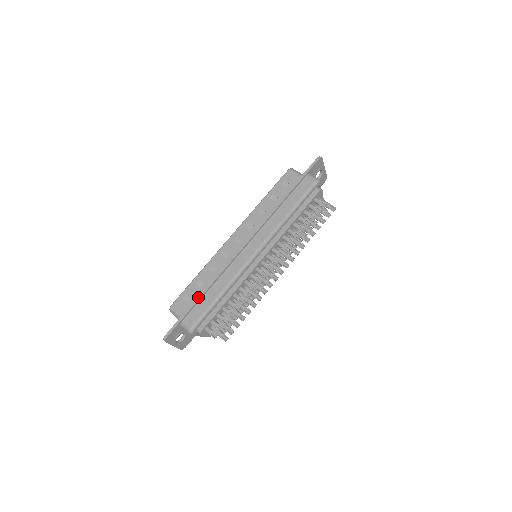
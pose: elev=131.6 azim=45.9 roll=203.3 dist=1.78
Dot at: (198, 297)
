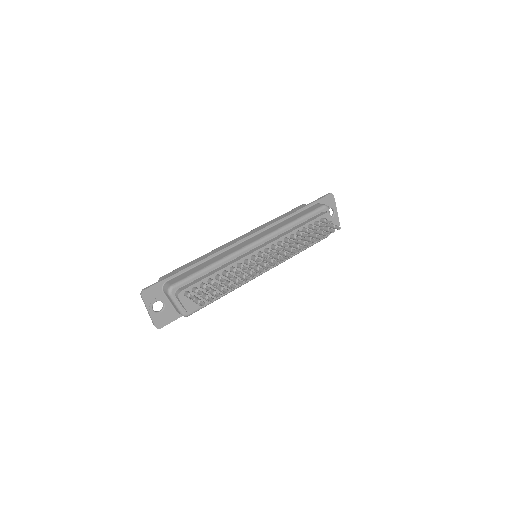
Dot at: (188, 266)
